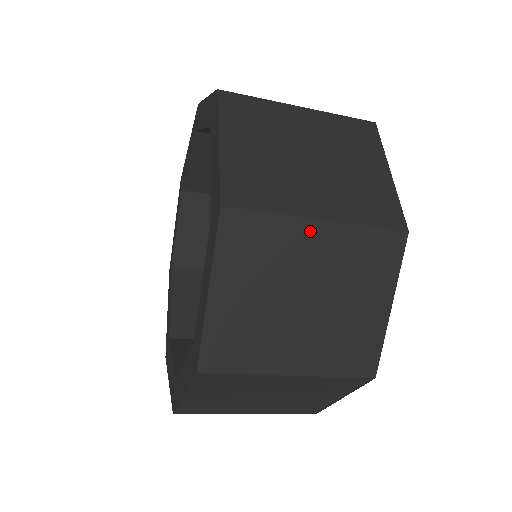
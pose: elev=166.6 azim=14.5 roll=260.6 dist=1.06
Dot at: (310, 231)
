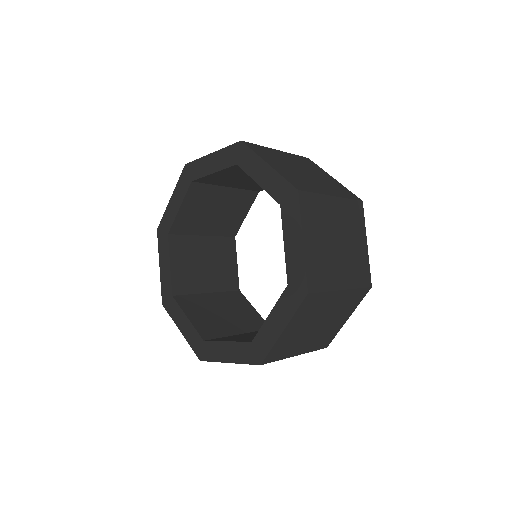
Dot at: (331, 203)
